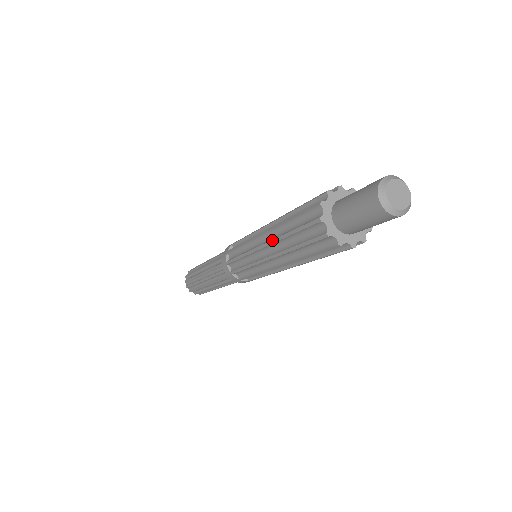
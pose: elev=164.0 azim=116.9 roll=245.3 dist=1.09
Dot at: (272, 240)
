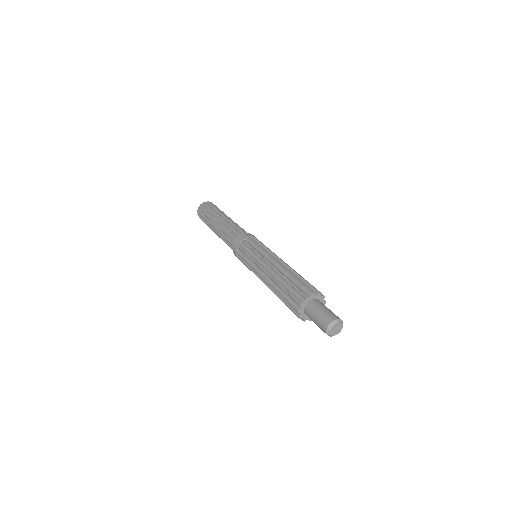
Dot at: (270, 284)
